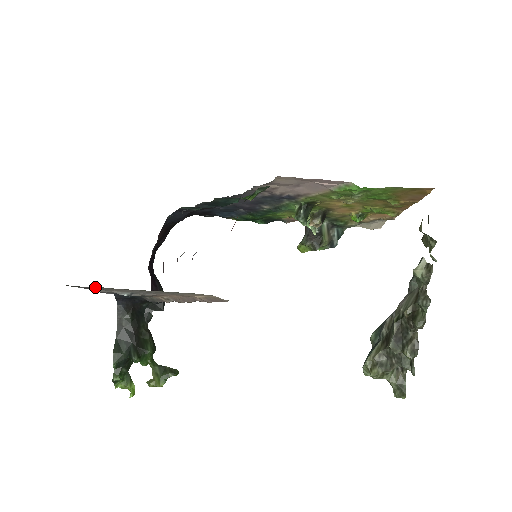
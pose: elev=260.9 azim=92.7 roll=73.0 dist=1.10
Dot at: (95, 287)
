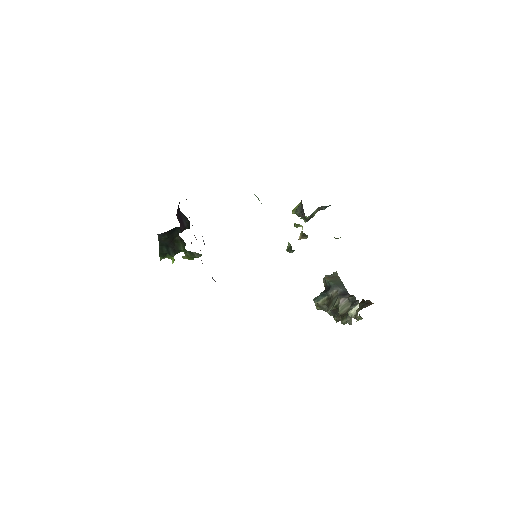
Dot at: occluded
